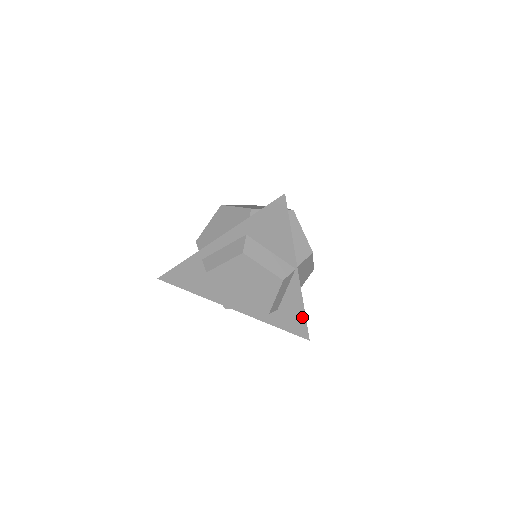
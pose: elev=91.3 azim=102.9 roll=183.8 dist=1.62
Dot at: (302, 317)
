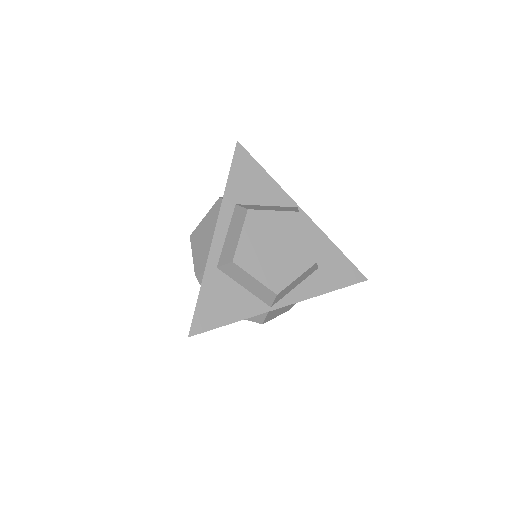
Dot at: (342, 257)
